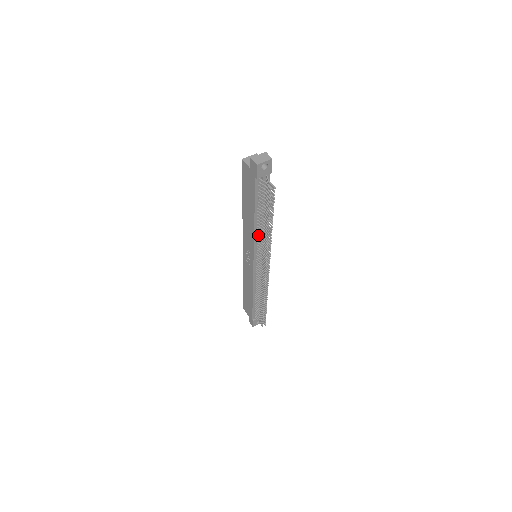
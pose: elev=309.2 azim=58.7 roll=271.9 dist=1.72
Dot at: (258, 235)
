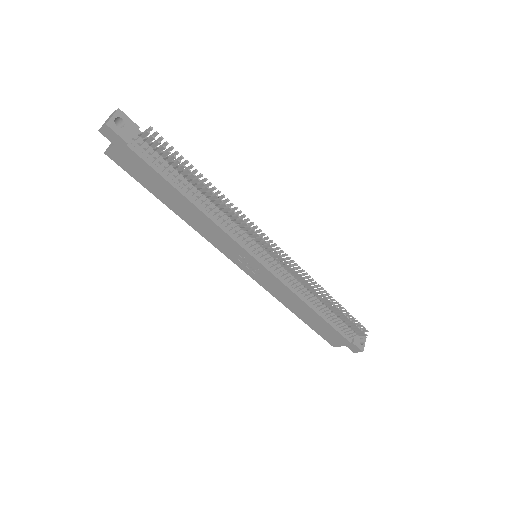
Dot at: (218, 219)
